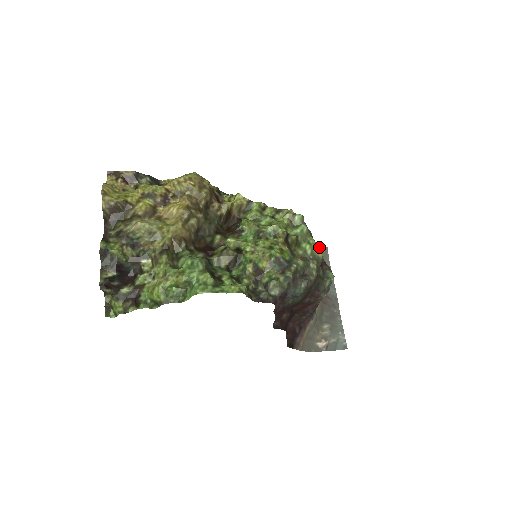
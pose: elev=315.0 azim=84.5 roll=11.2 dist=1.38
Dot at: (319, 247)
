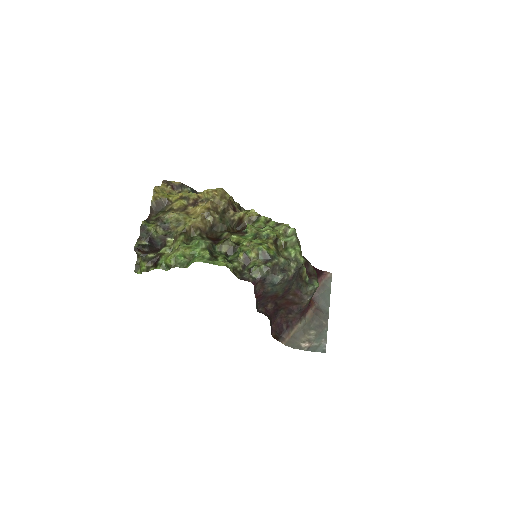
Dot at: (324, 272)
